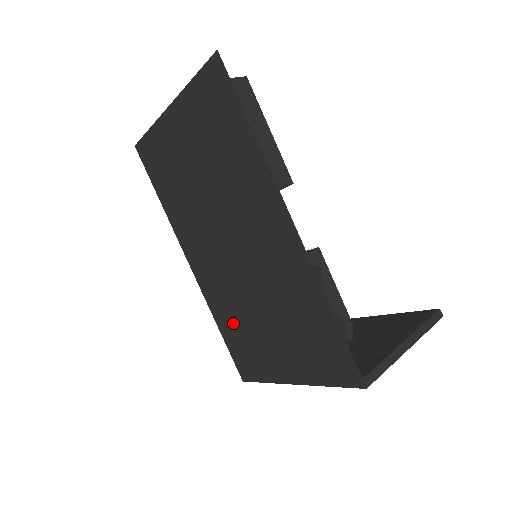
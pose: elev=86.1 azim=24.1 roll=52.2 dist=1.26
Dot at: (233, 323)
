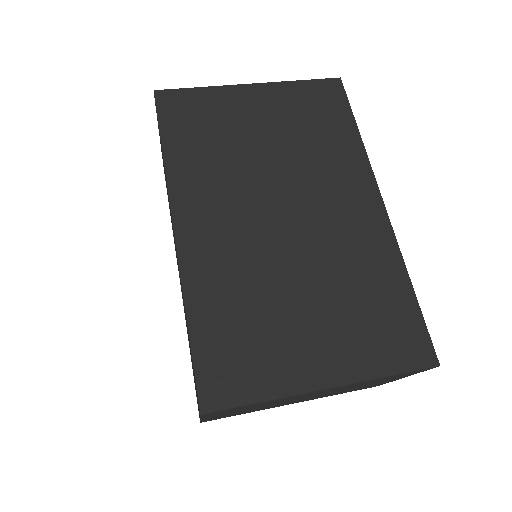
Dot at: (232, 309)
